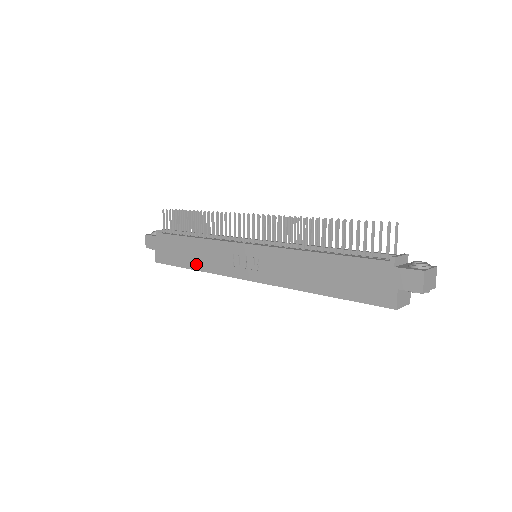
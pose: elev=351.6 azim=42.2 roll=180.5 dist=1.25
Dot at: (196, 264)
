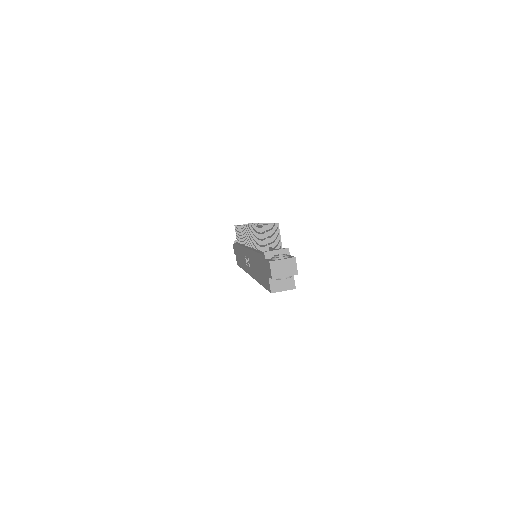
Dot at: occluded
